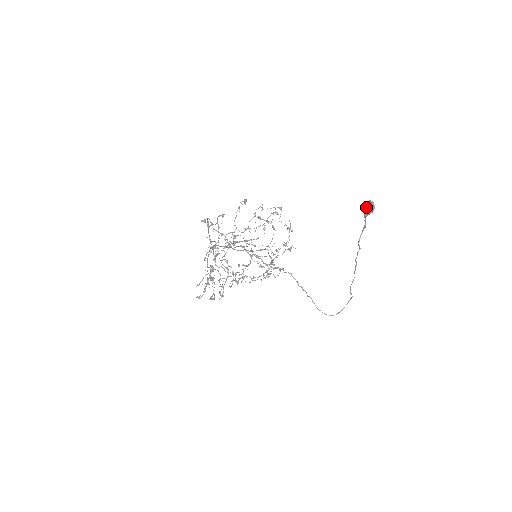
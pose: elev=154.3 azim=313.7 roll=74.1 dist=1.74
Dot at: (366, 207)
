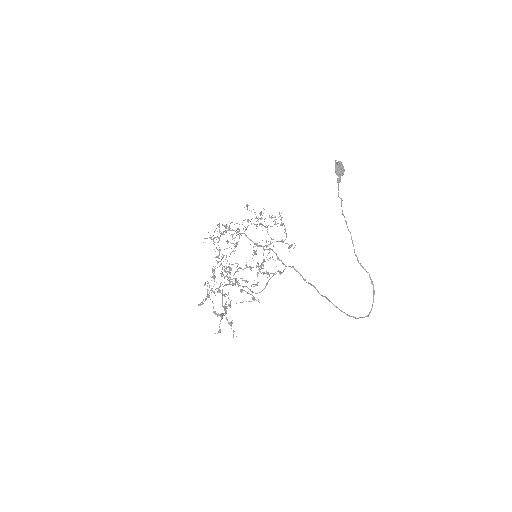
Dot at: (335, 167)
